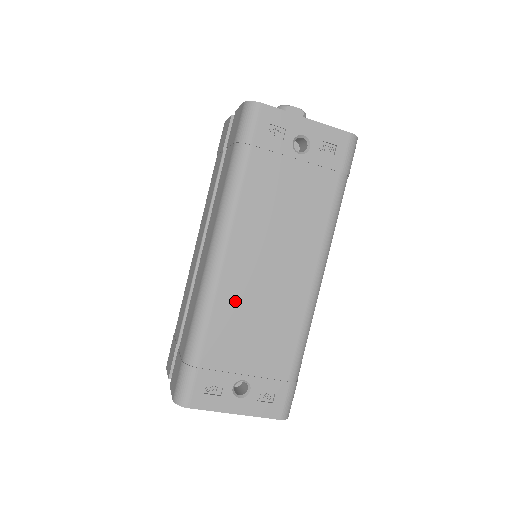
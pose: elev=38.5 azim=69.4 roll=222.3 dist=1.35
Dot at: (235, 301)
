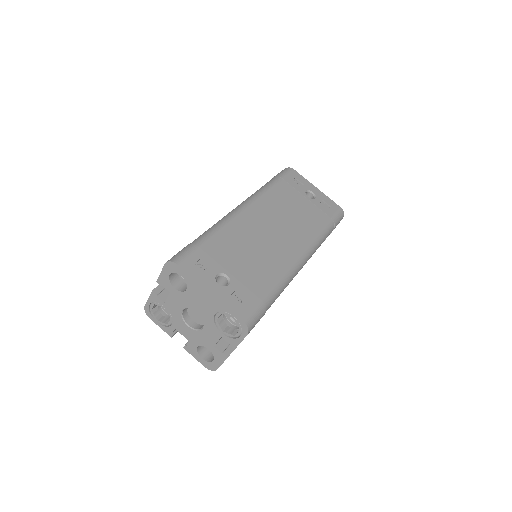
Dot at: (242, 231)
